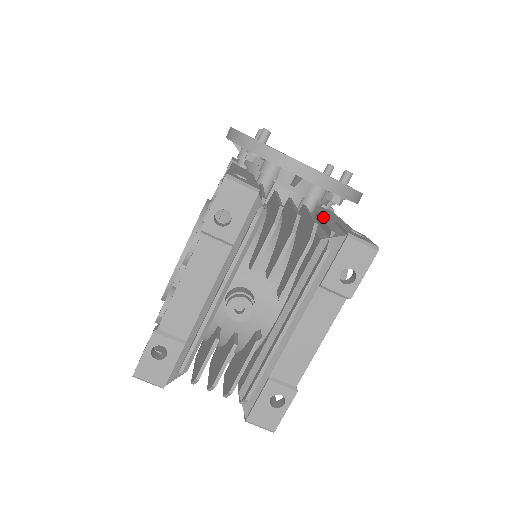
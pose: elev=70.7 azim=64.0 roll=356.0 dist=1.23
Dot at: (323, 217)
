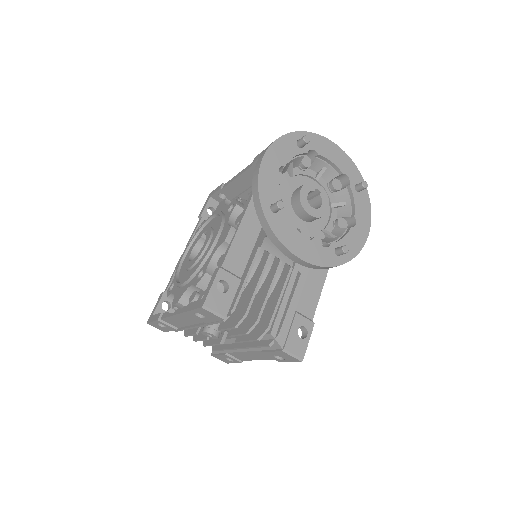
Dot at: (296, 292)
